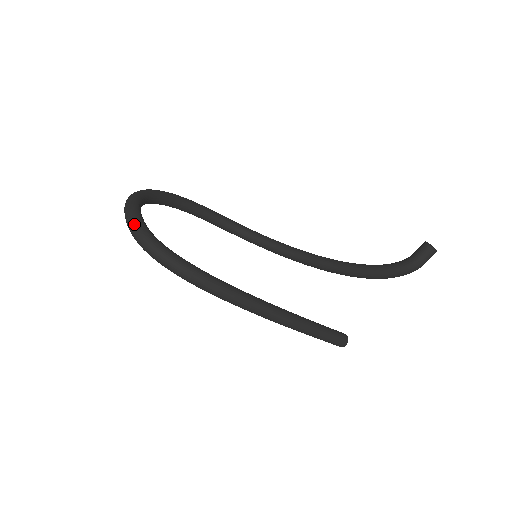
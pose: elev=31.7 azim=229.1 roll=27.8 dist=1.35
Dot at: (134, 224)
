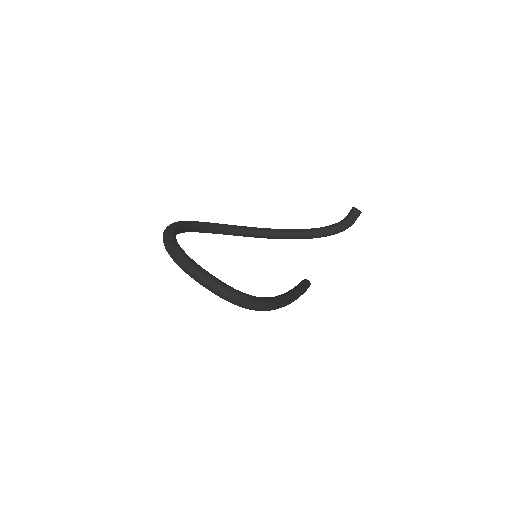
Dot at: (223, 290)
